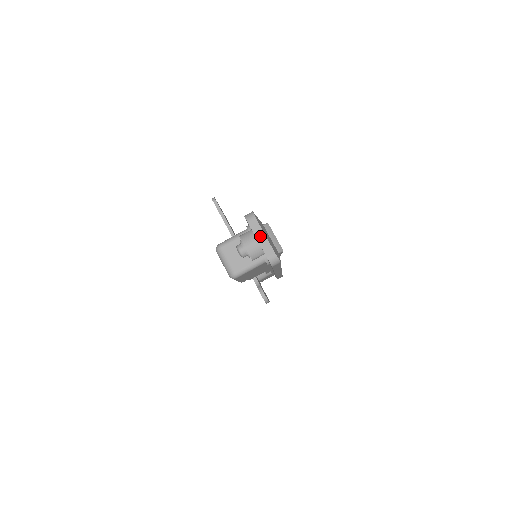
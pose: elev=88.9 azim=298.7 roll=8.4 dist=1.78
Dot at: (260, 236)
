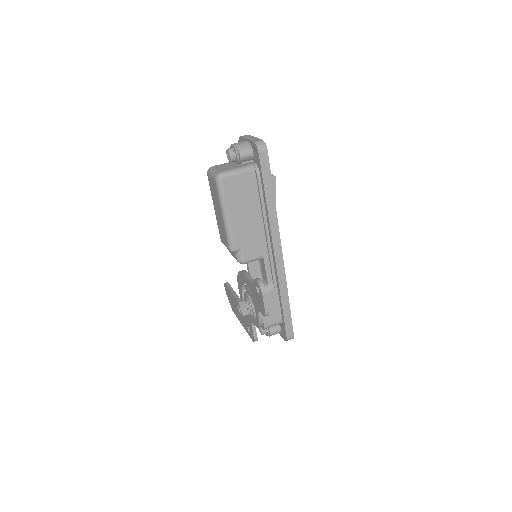
Dot at: (250, 138)
